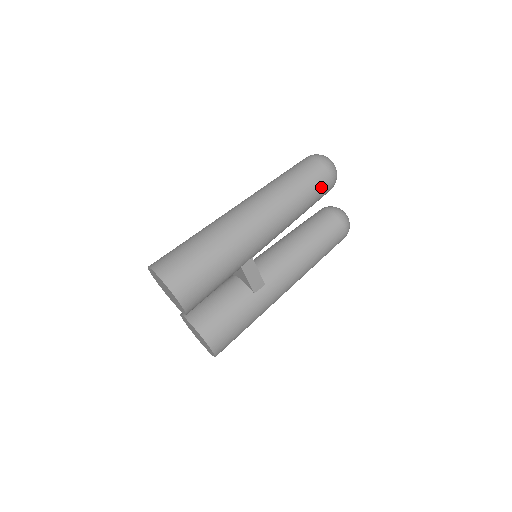
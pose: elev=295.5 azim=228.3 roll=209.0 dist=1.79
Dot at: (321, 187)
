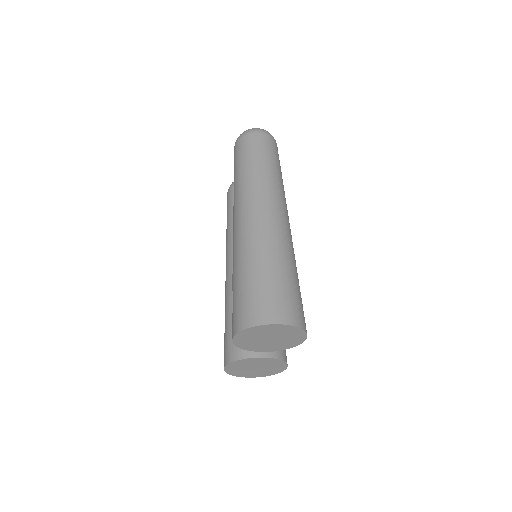
Dot at: occluded
